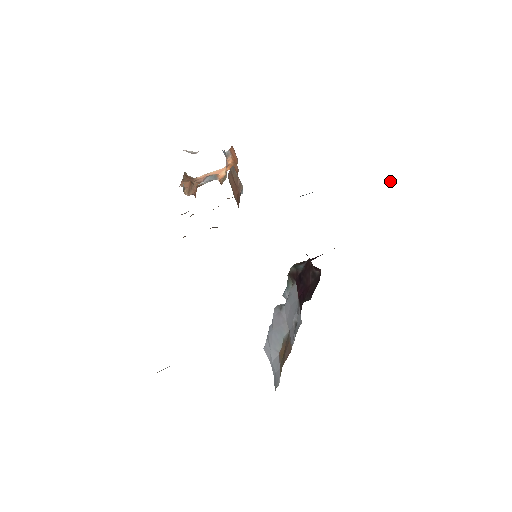
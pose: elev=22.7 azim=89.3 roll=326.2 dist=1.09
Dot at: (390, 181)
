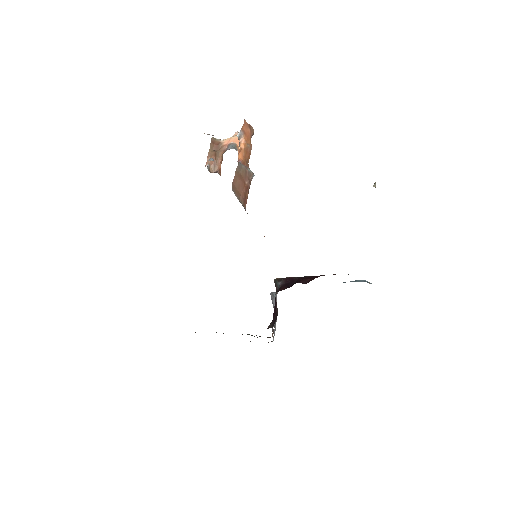
Dot at: (374, 185)
